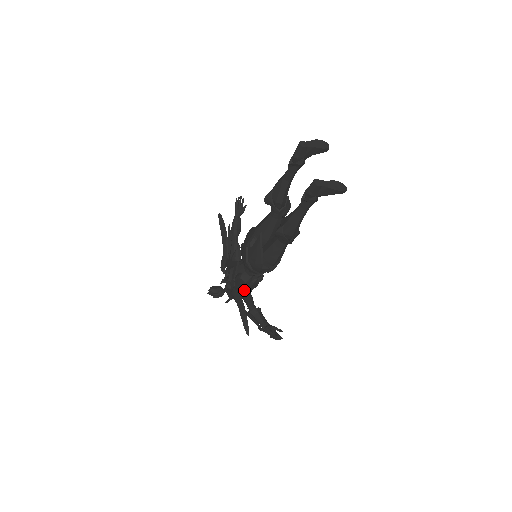
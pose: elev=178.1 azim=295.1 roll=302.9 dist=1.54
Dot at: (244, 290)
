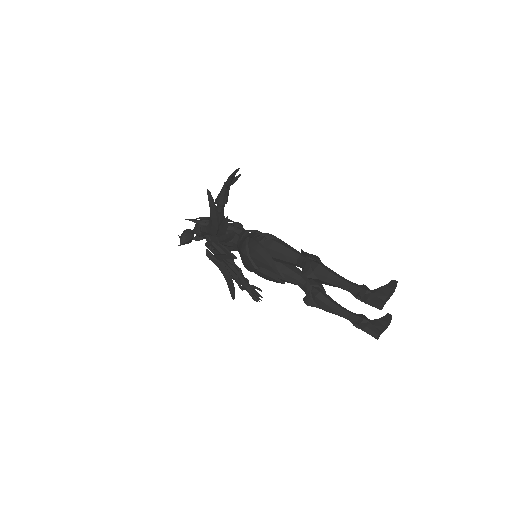
Dot at: occluded
